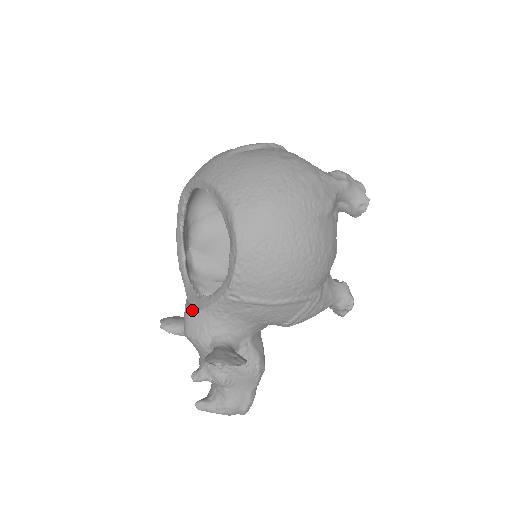
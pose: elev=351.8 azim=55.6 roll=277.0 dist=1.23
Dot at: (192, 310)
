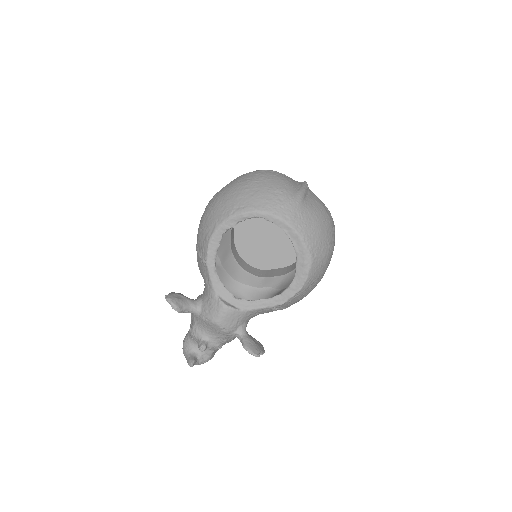
Dot at: (233, 310)
